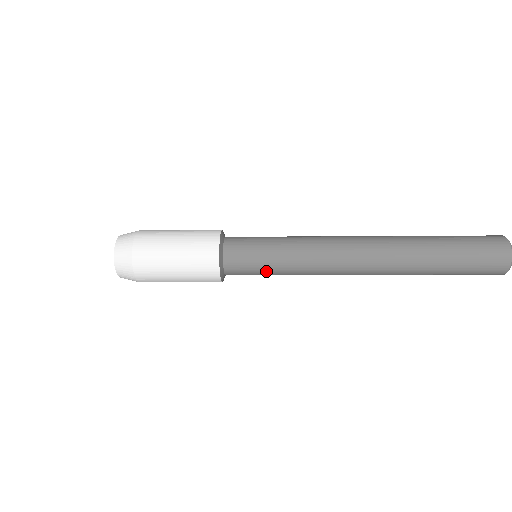
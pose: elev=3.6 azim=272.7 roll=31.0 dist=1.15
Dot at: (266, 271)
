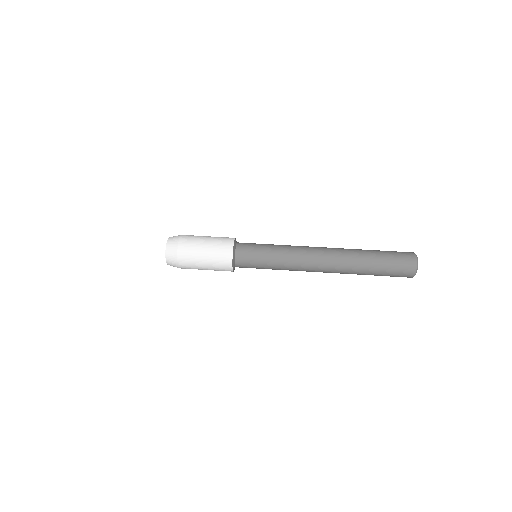
Dot at: occluded
